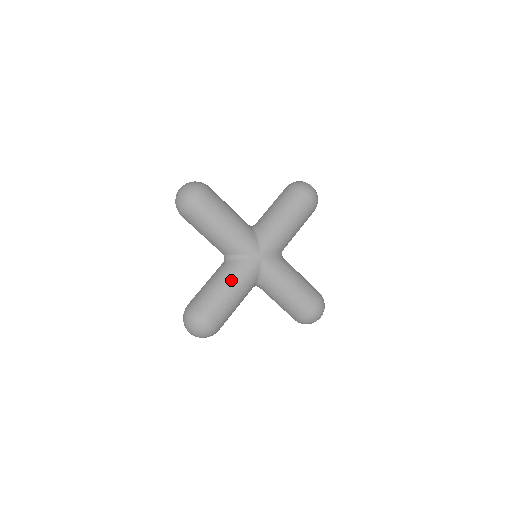
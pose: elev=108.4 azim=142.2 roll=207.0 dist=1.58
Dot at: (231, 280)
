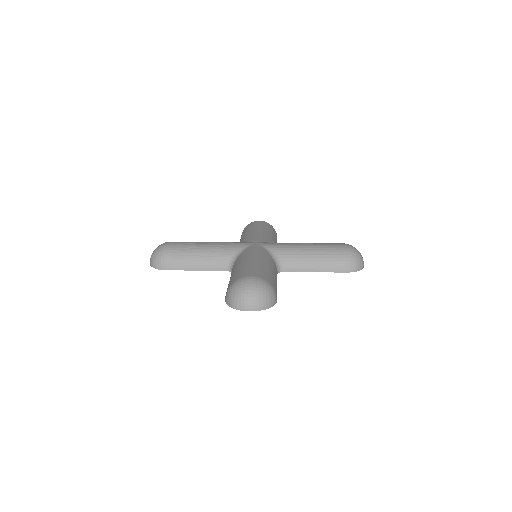
Dot at: (217, 242)
